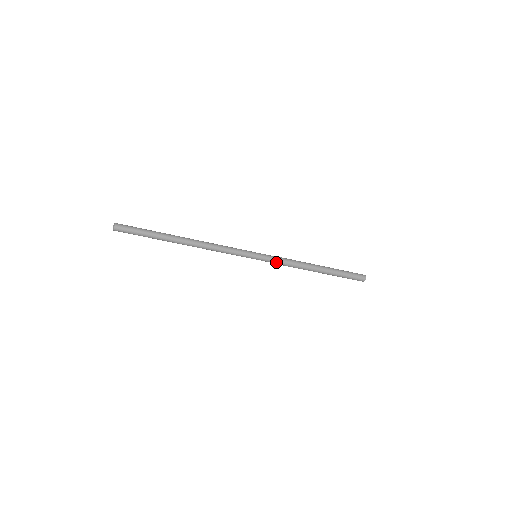
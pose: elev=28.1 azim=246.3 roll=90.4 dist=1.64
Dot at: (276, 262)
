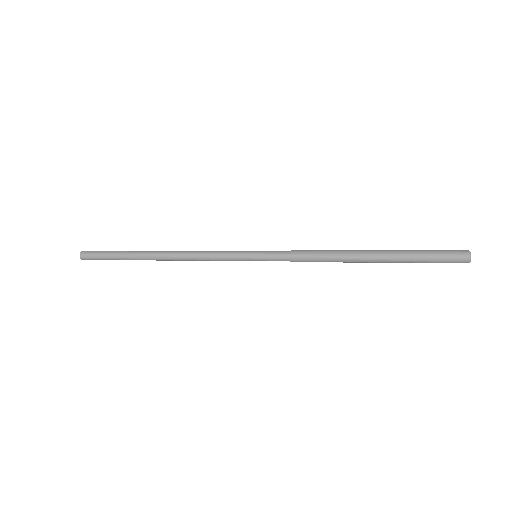
Dot at: (288, 260)
